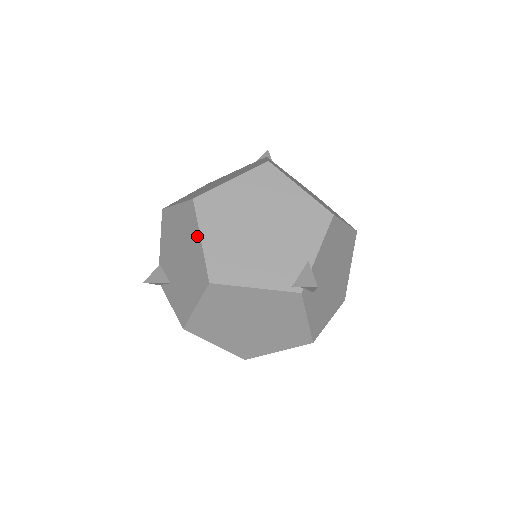
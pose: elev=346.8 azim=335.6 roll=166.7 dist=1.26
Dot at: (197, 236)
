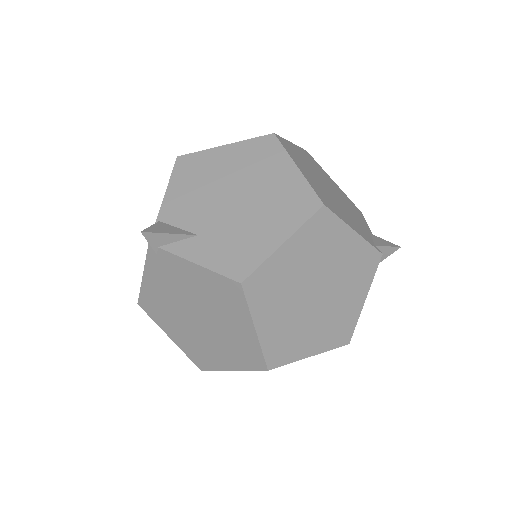
Dot at: (287, 164)
